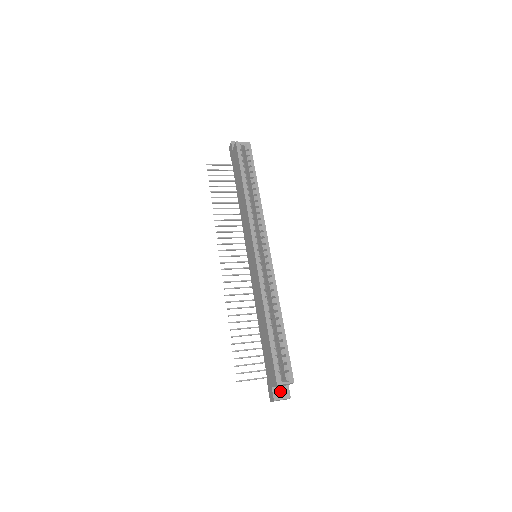
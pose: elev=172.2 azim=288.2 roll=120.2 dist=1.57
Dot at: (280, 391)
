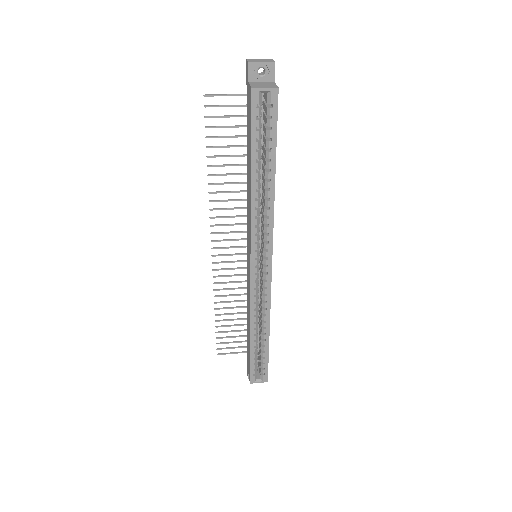
Dot at: occluded
